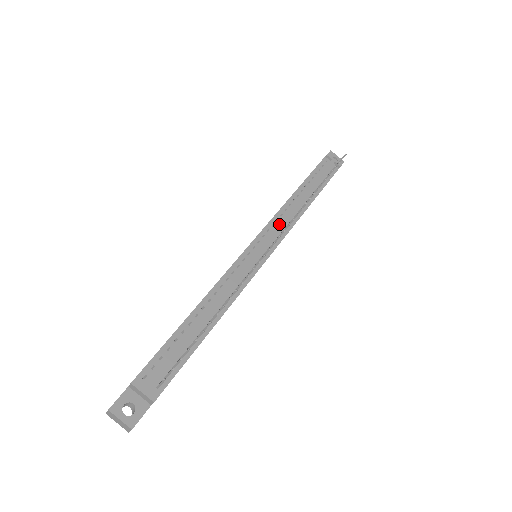
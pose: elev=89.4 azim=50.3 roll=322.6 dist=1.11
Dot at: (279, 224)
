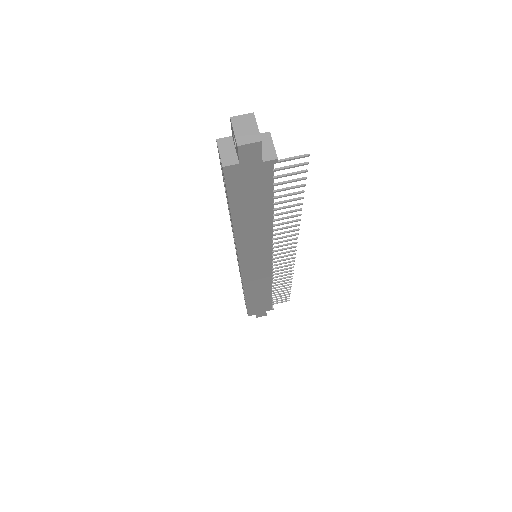
Dot at: occluded
